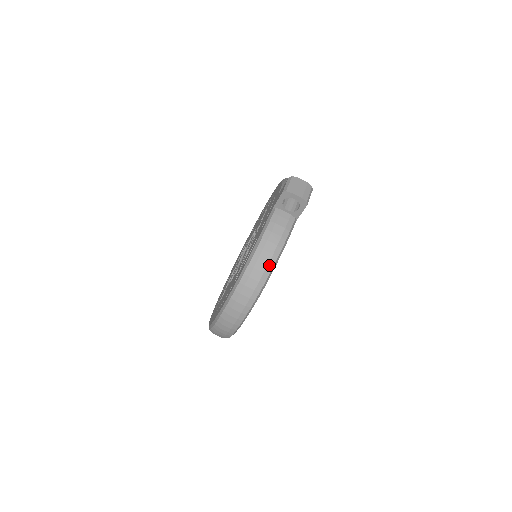
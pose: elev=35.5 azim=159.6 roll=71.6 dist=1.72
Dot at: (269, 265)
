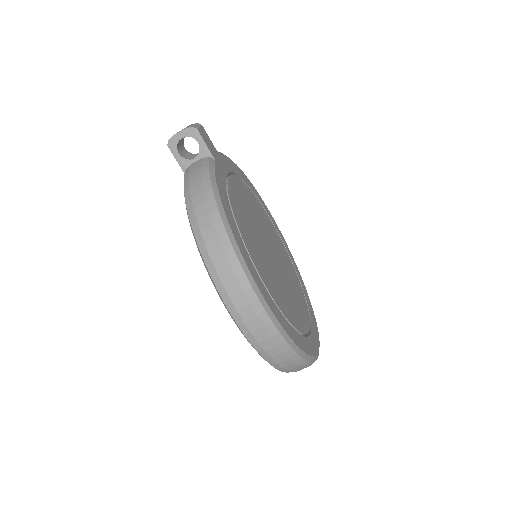
Dot at: (209, 202)
